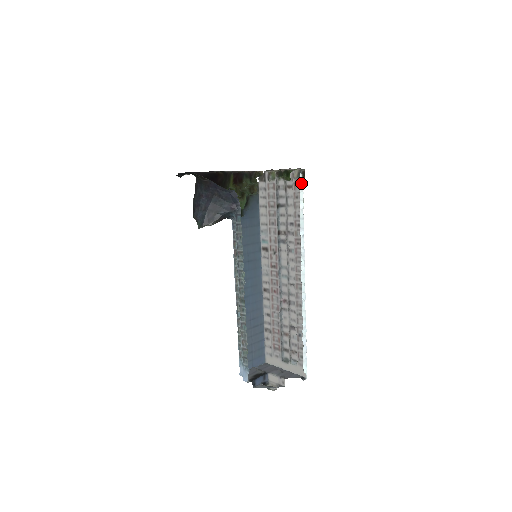
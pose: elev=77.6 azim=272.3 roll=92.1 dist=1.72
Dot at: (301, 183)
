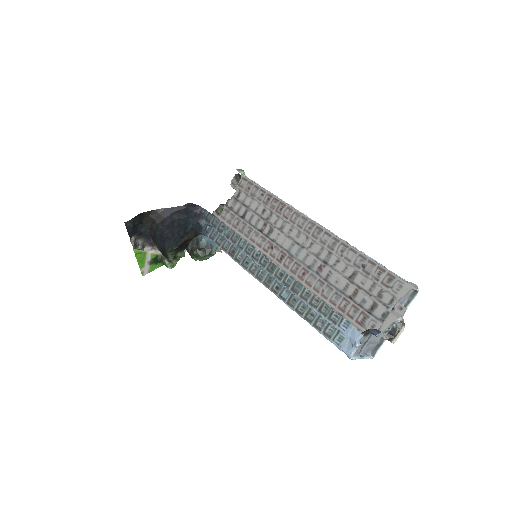
Dot at: (242, 174)
